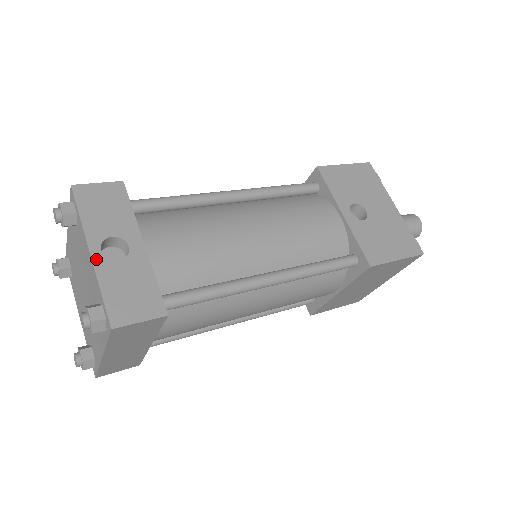
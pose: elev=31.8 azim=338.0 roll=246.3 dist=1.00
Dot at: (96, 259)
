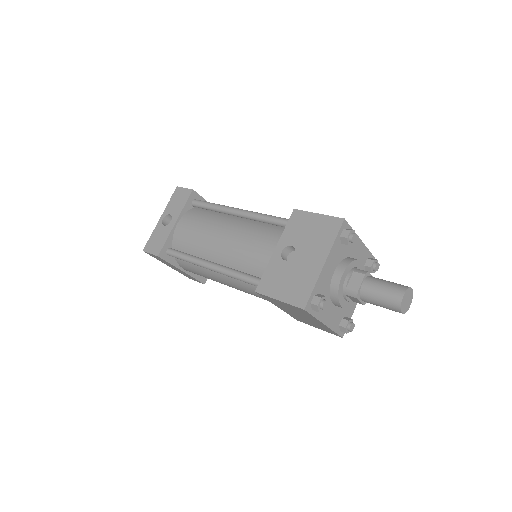
Dot at: (159, 222)
